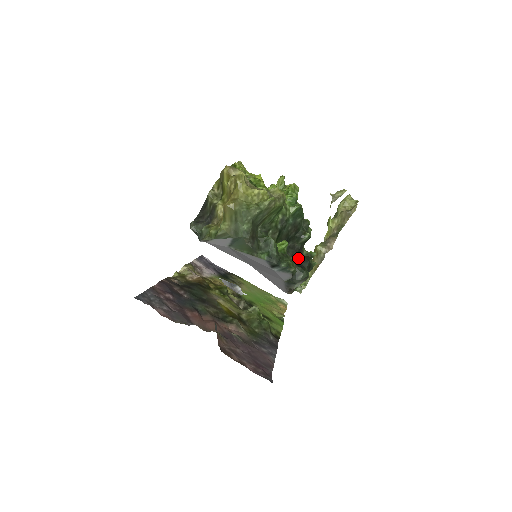
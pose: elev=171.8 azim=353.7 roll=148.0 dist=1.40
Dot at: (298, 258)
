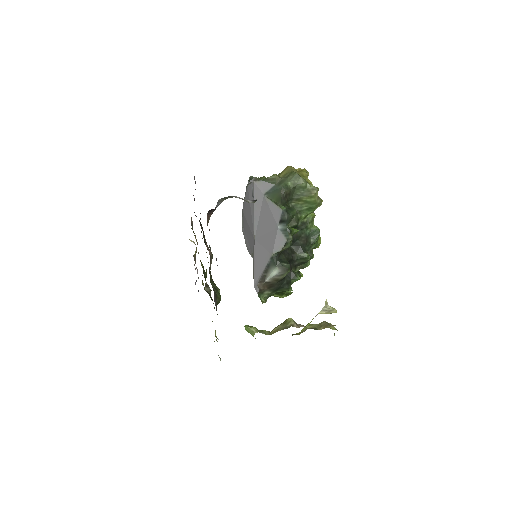
Dot at: (289, 263)
